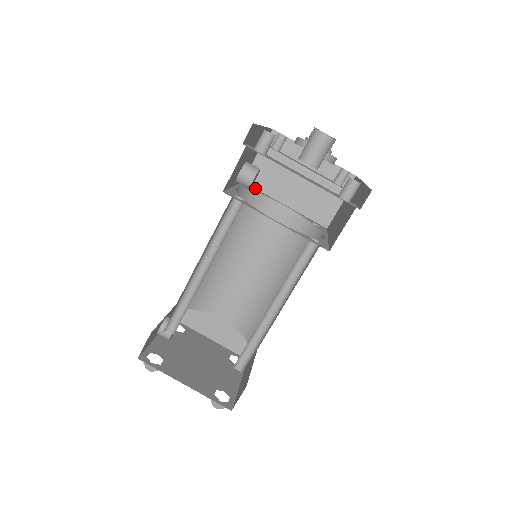
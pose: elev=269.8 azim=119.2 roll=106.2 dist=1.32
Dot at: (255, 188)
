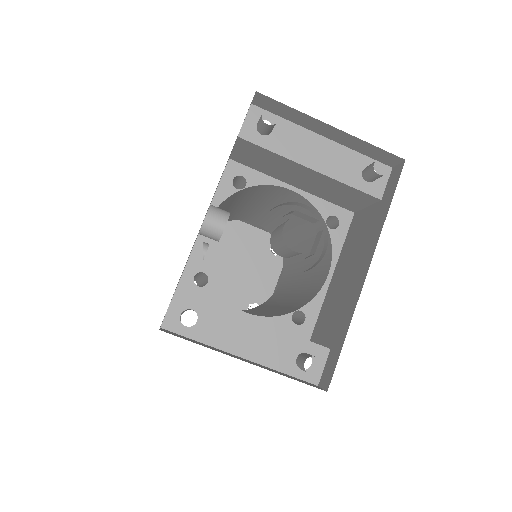
Dot at: (248, 166)
